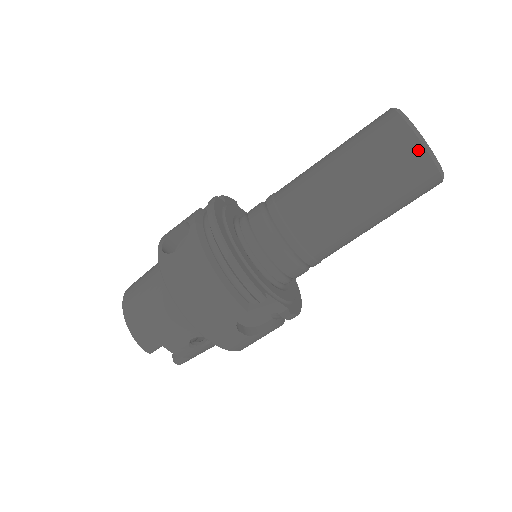
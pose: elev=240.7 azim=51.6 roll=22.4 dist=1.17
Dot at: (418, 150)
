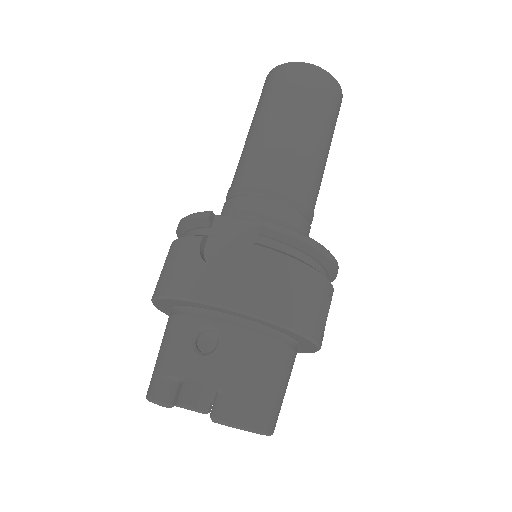
Dot at: (272, 73)
